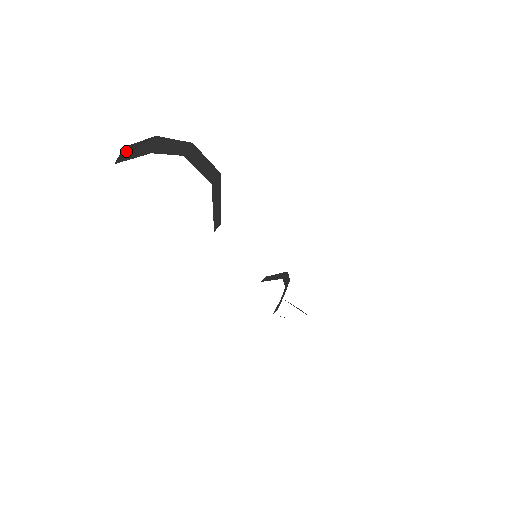
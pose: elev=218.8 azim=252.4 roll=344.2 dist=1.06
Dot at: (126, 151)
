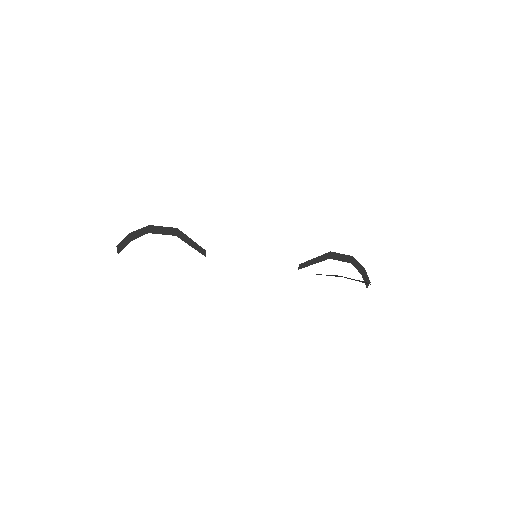
Dot at: (119, 247)
